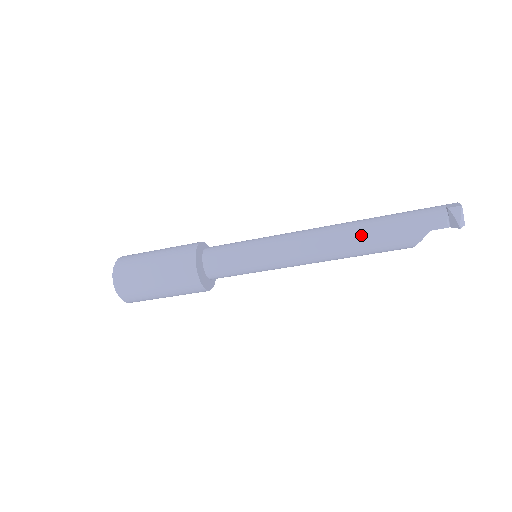
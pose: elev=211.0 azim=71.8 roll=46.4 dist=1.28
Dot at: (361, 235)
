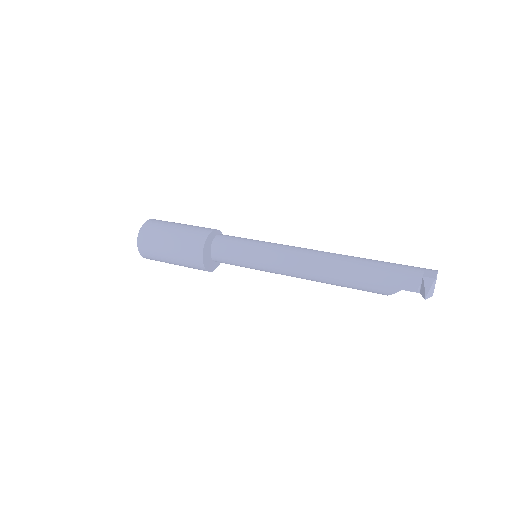
Dot at: (343, 273)
